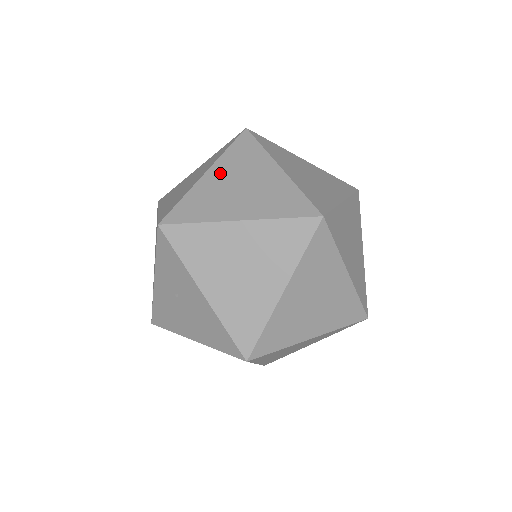
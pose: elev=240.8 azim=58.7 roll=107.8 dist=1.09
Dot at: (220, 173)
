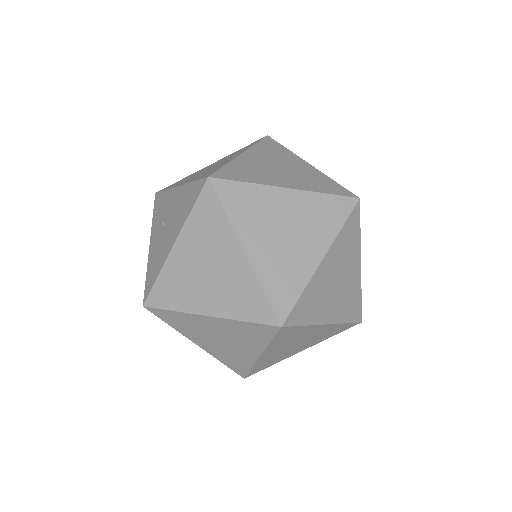
Dot at: occluded
